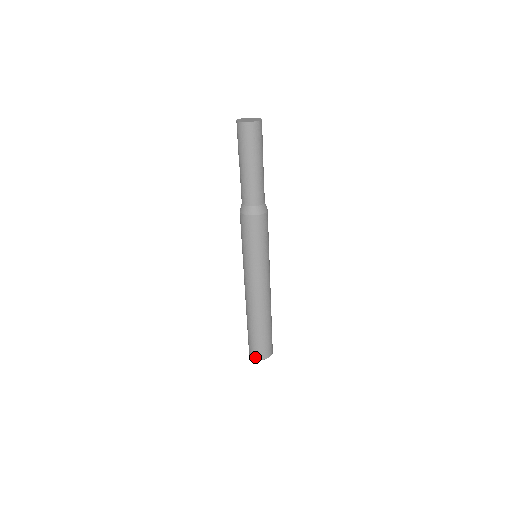
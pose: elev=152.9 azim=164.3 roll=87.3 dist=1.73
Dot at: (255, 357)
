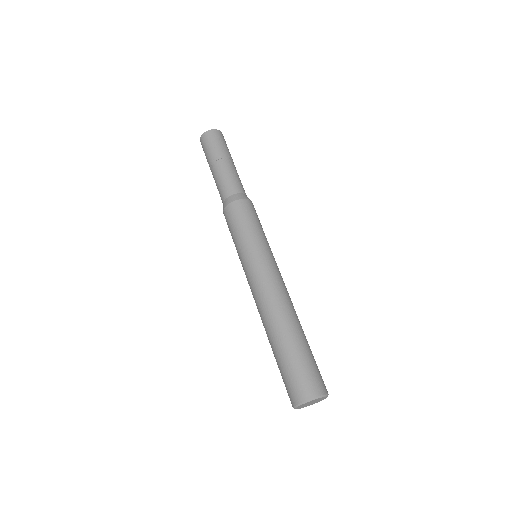
Dot at: (296, 401)
